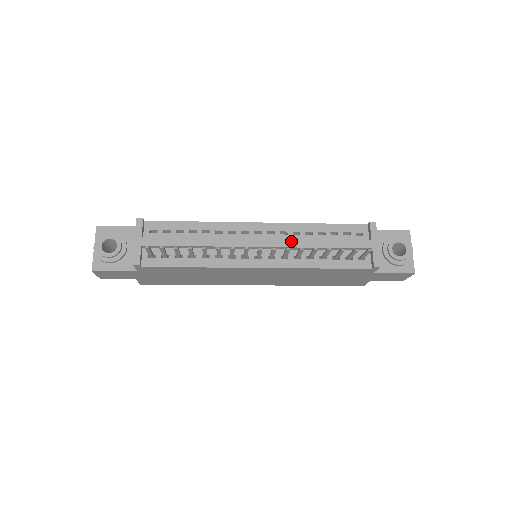
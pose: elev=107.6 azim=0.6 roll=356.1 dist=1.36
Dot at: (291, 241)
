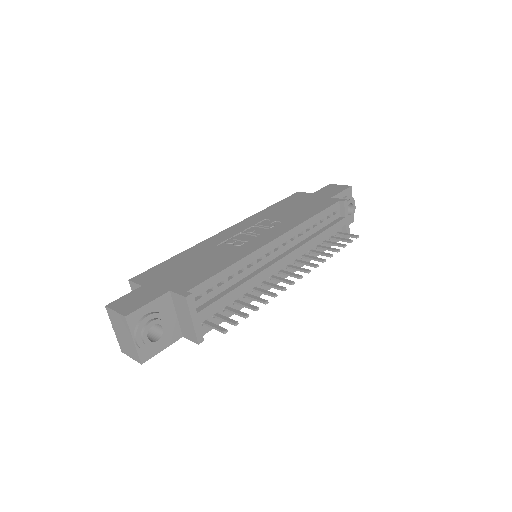
Dot at: (303, 247)
